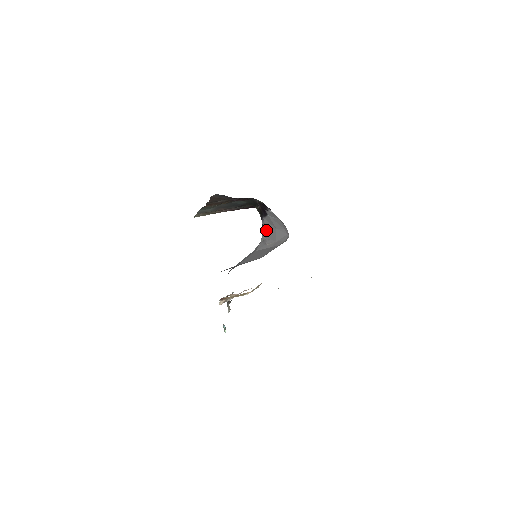
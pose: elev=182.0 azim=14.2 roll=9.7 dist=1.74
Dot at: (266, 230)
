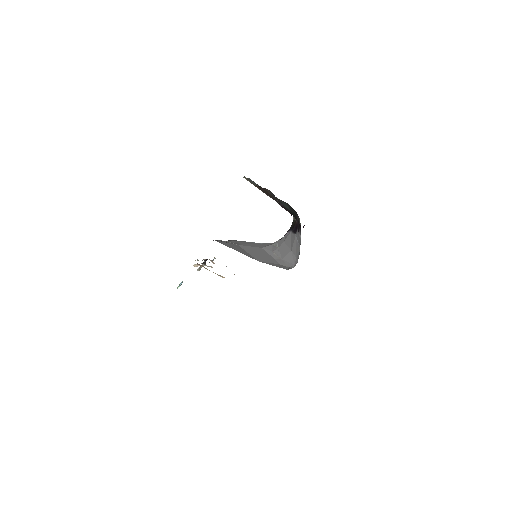
Dot at: (284, 242)
